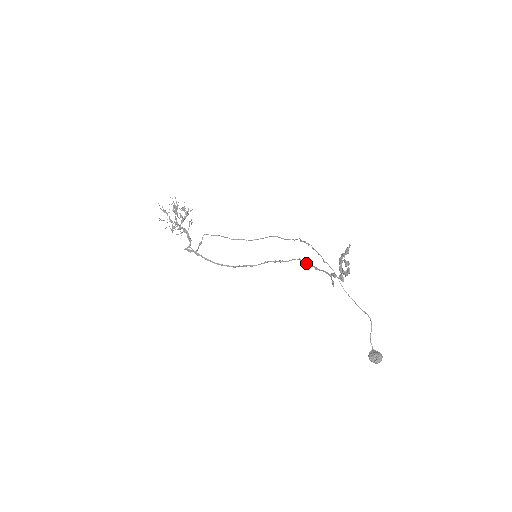
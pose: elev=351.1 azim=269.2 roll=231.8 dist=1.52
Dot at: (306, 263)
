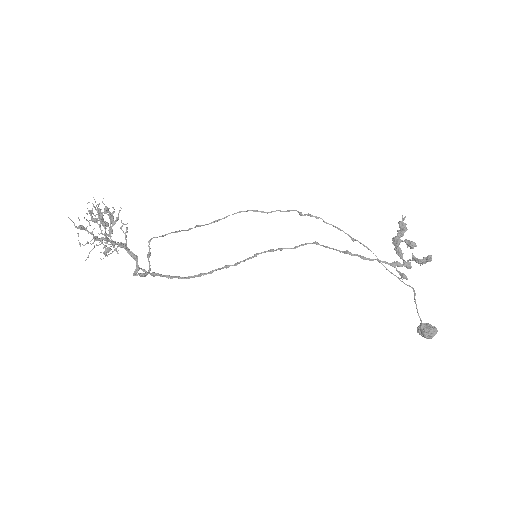
Dot at: (336, 250)
